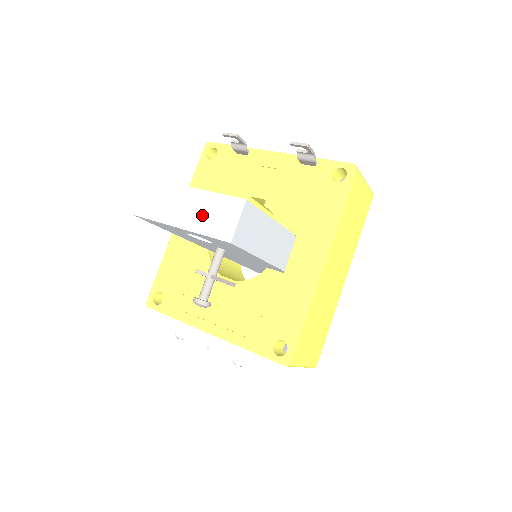
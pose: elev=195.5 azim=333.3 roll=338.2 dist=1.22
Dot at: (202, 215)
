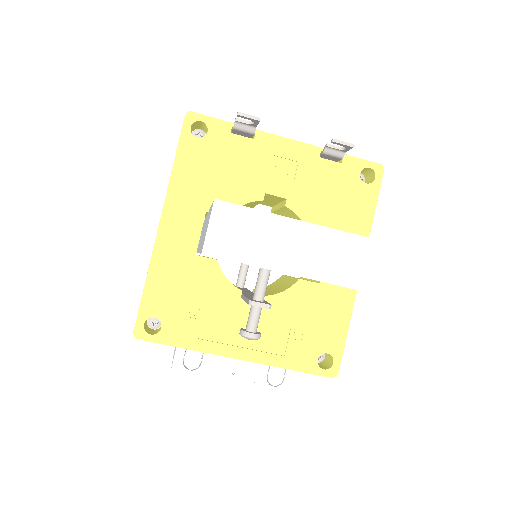
Dot at: (316, 256)
